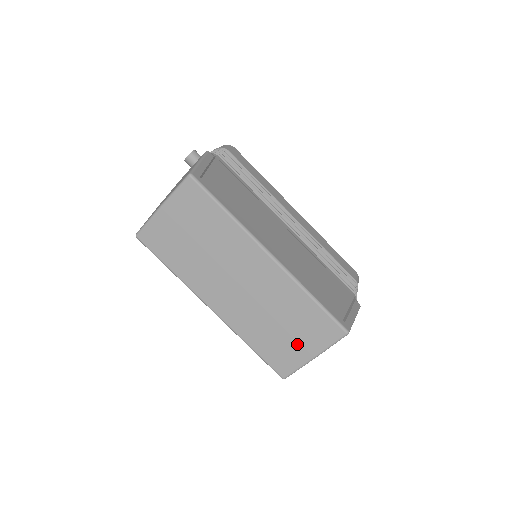
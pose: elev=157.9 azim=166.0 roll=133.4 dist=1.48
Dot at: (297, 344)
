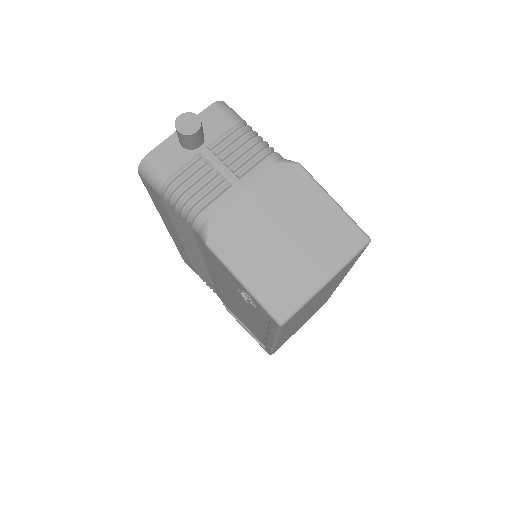
Dot at: occluded
